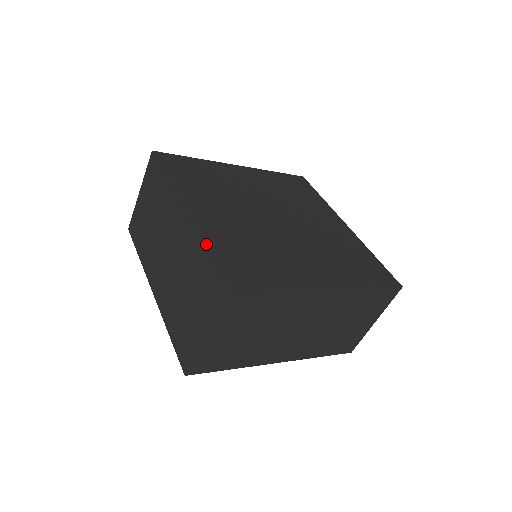
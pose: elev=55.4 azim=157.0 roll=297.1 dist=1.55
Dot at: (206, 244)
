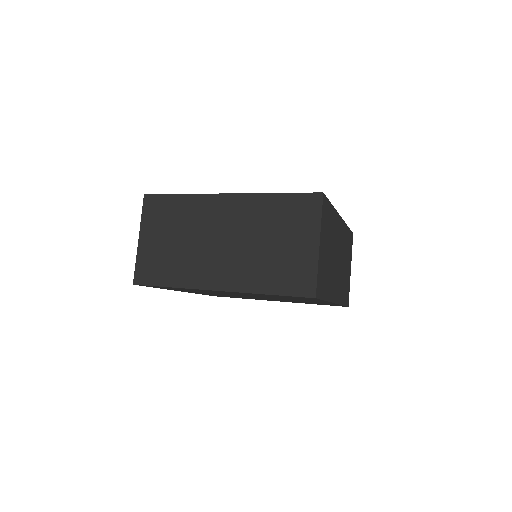
Dot at: (272, 194)
